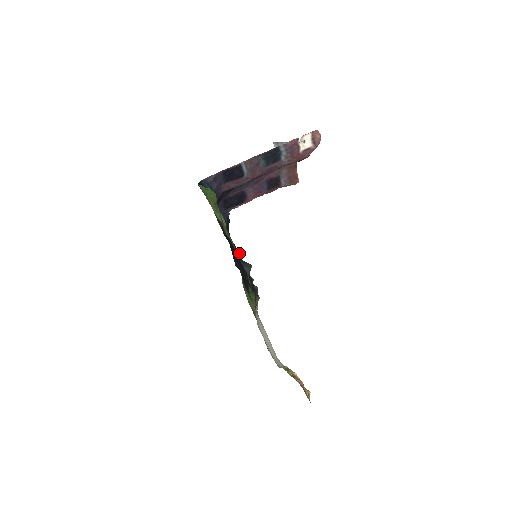
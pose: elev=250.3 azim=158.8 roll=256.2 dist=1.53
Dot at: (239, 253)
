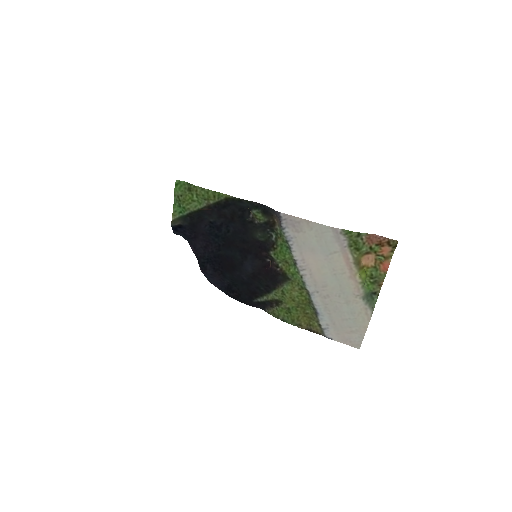
Dot at: (237, 229)
